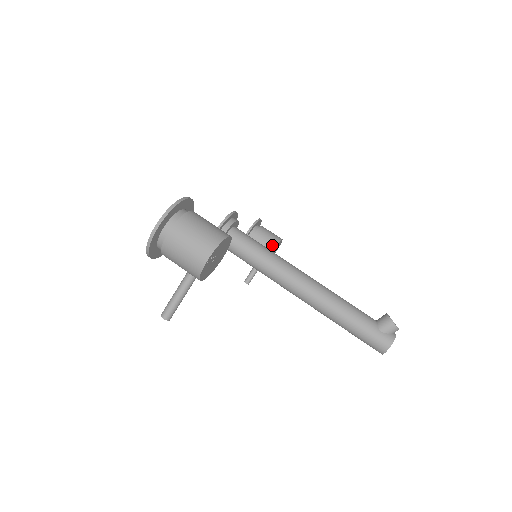
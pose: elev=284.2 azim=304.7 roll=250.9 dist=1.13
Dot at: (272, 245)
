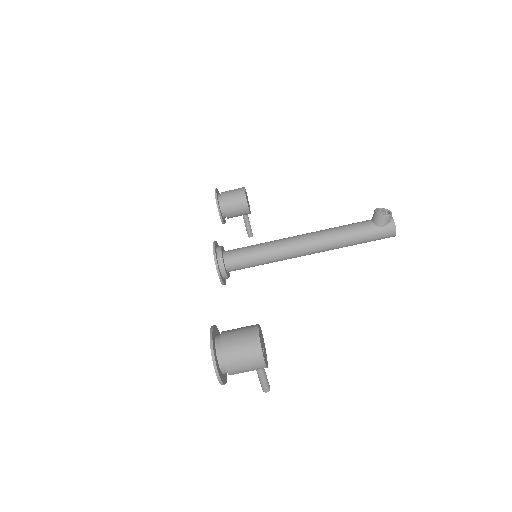
Dot at: (243, 203)
